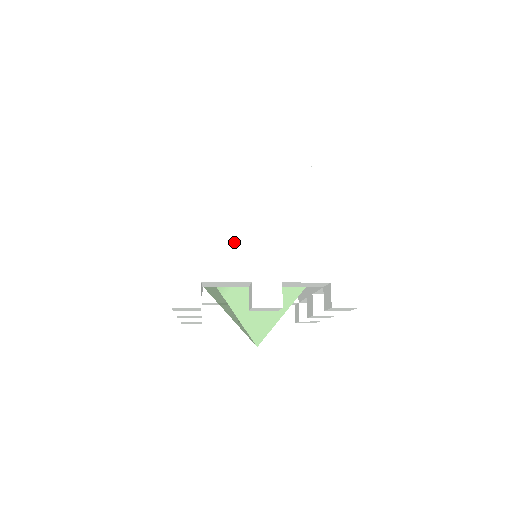
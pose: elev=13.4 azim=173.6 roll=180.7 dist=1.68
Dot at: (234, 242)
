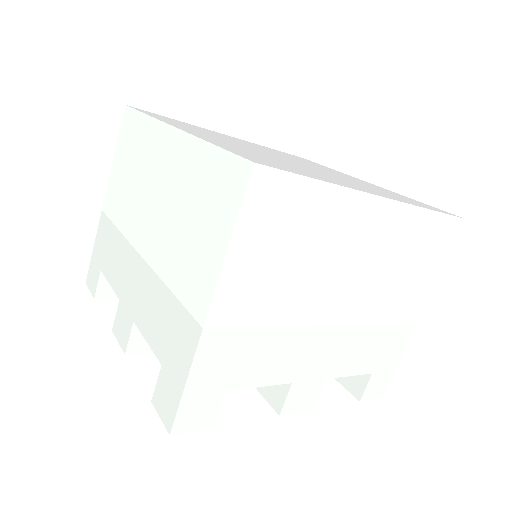
Dot at: (125, 237)
